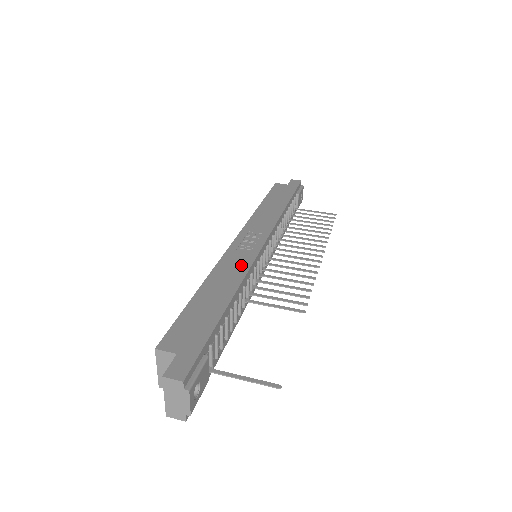
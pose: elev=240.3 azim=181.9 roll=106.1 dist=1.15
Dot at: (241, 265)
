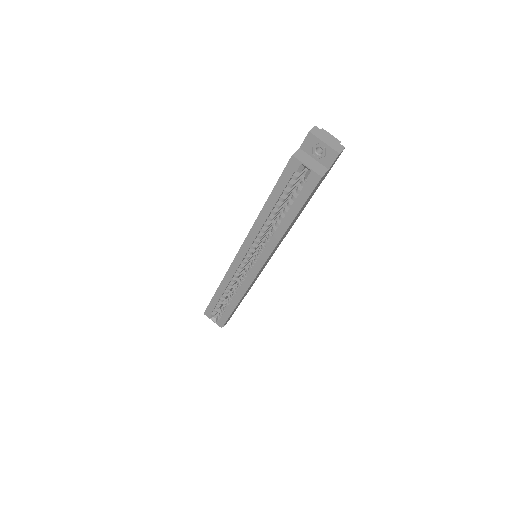
Dot at: occluded
